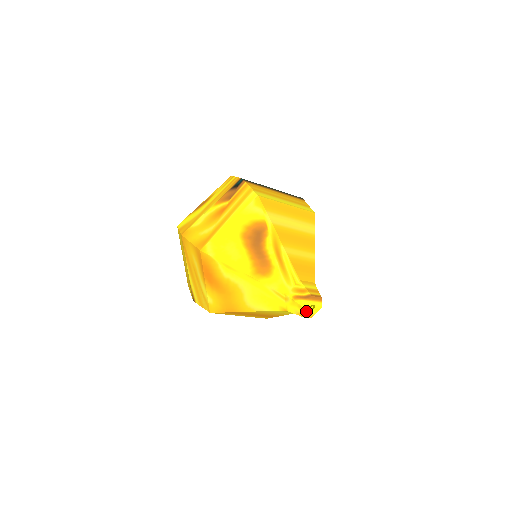
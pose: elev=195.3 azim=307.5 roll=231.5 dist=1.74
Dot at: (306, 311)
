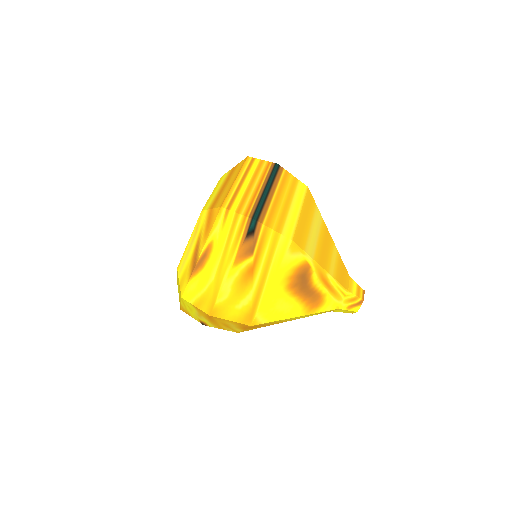
Dot at: occluded
